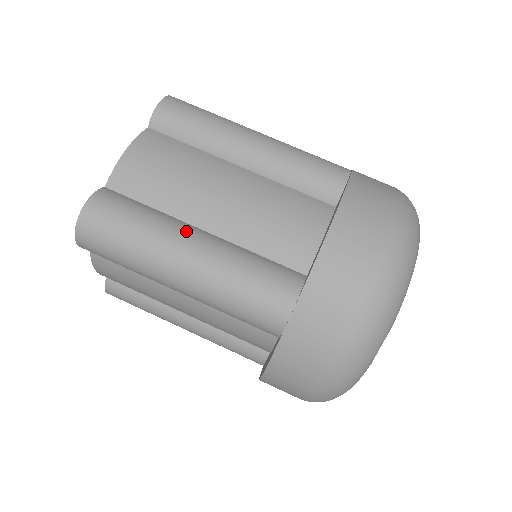
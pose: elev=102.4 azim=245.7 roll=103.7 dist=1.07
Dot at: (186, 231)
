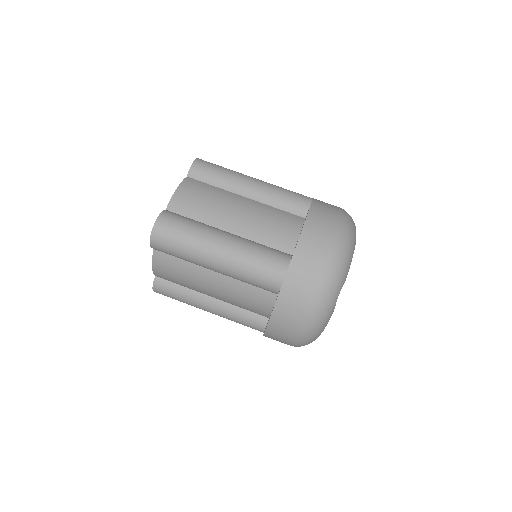
Dot at: (219, 232)
